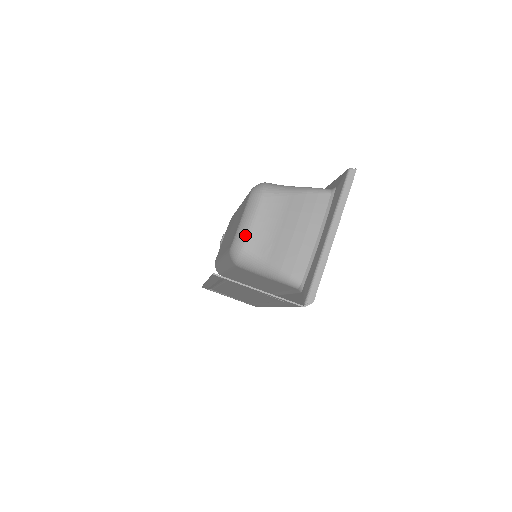
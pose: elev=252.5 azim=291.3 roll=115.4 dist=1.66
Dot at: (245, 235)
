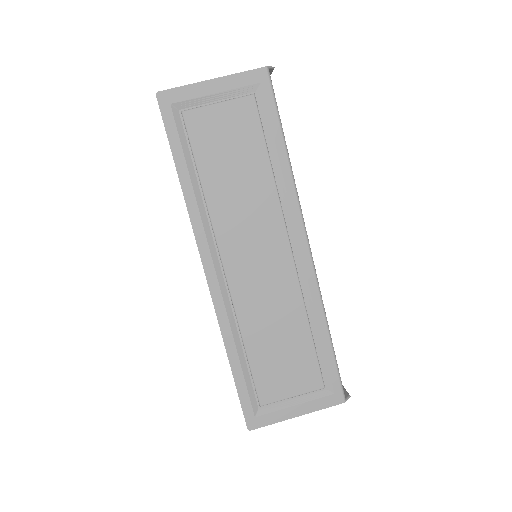
Dot at: occluded
